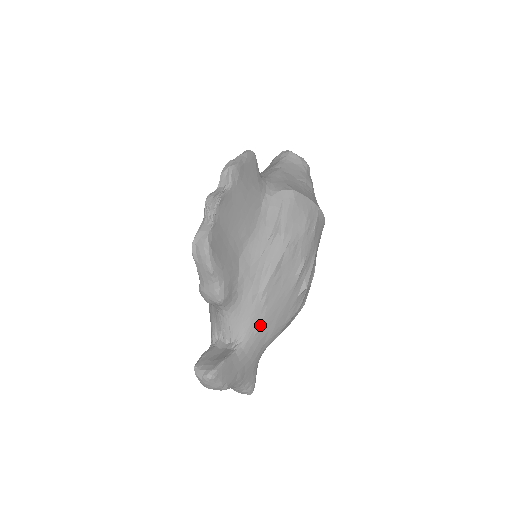
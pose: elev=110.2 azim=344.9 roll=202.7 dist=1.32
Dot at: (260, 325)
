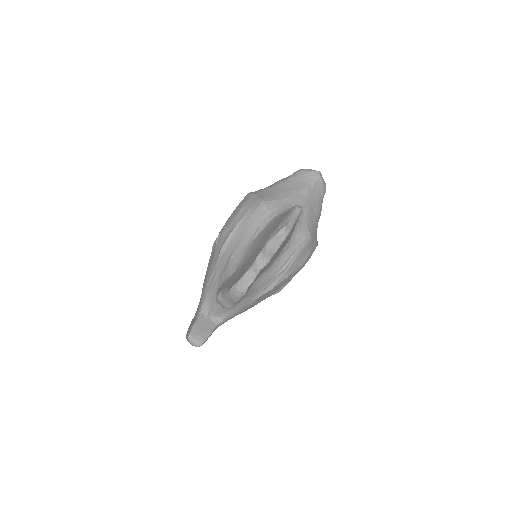
Dot at: occluded
